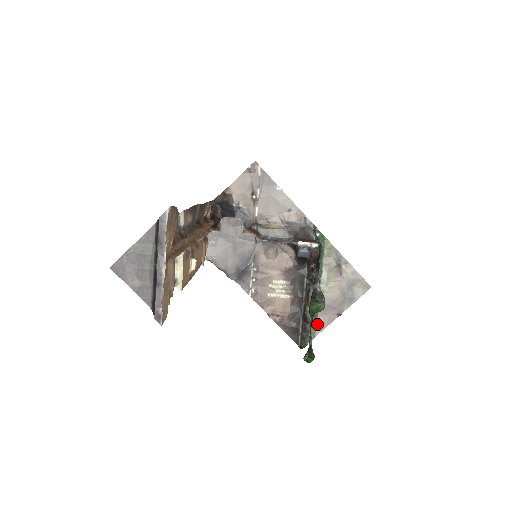
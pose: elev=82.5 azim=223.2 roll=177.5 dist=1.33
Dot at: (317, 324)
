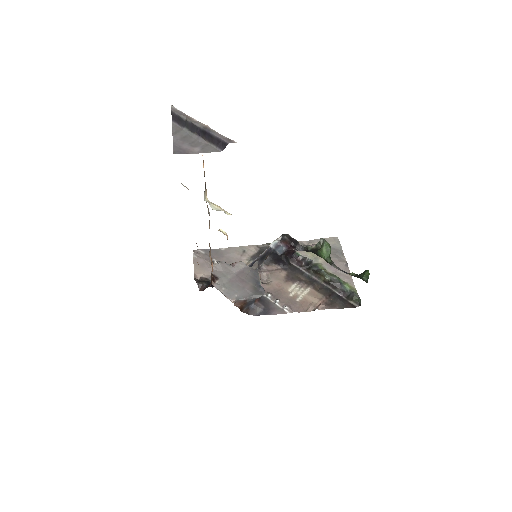
Dot at: (345, 282)
